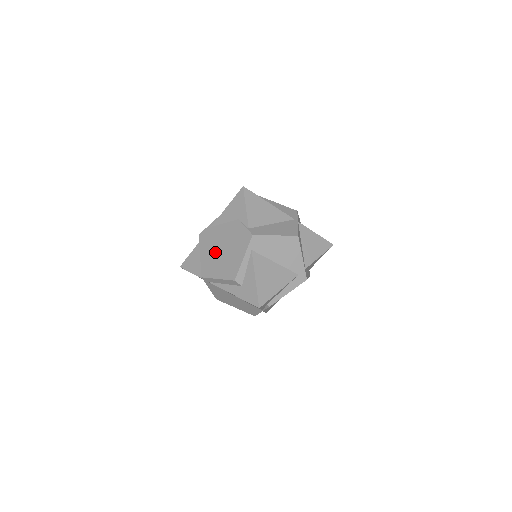
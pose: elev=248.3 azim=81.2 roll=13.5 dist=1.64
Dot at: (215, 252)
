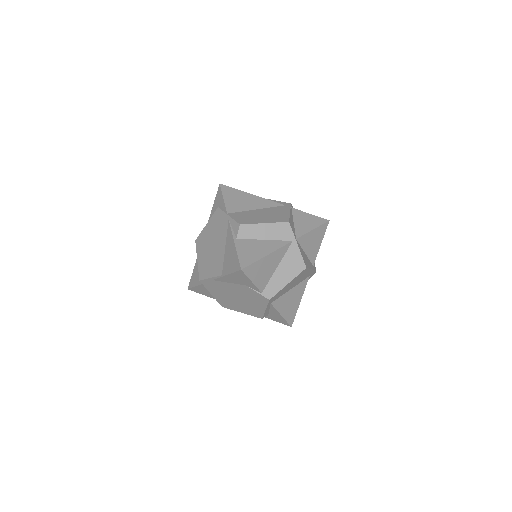
Dot at: (229, 298)
